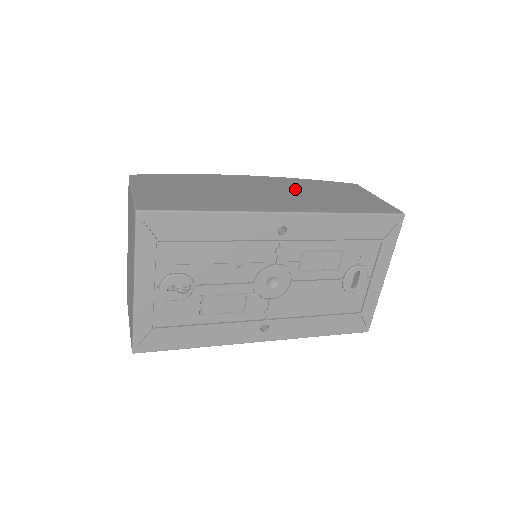
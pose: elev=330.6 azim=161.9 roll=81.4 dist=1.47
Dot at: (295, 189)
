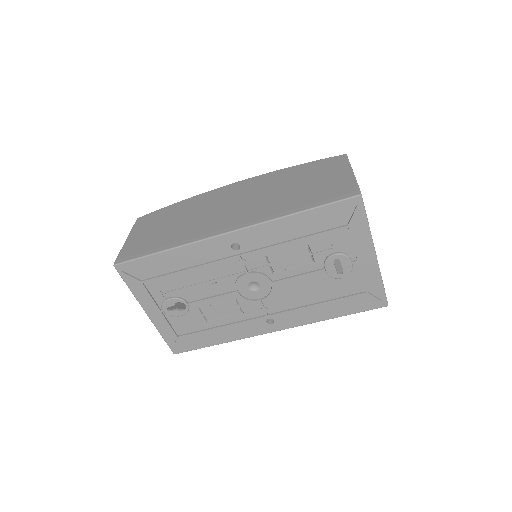
Dot at: (265, 190)
